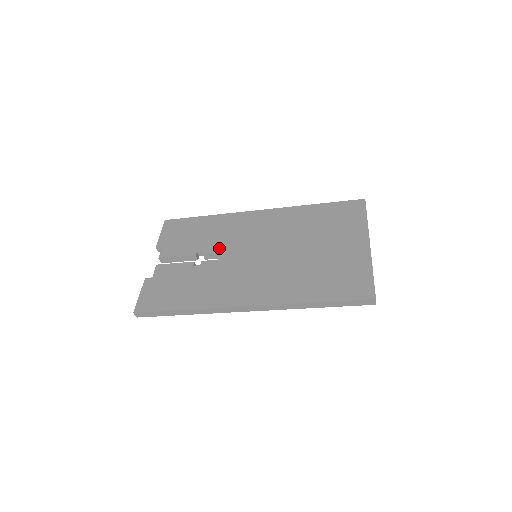
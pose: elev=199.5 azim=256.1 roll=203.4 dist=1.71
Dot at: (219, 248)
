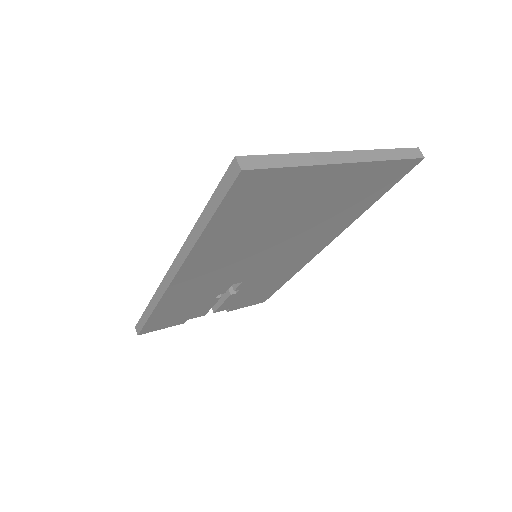
Dot at: occluded
